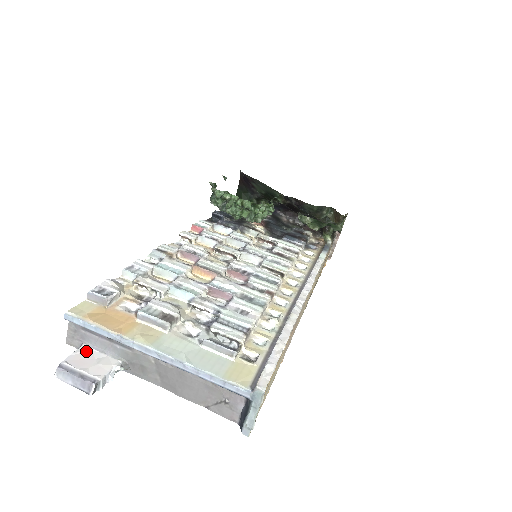
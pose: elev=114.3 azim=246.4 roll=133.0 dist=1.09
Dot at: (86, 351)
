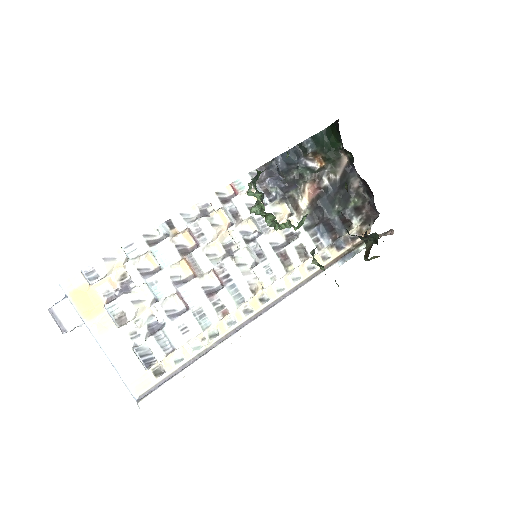
Dot at: occluded
